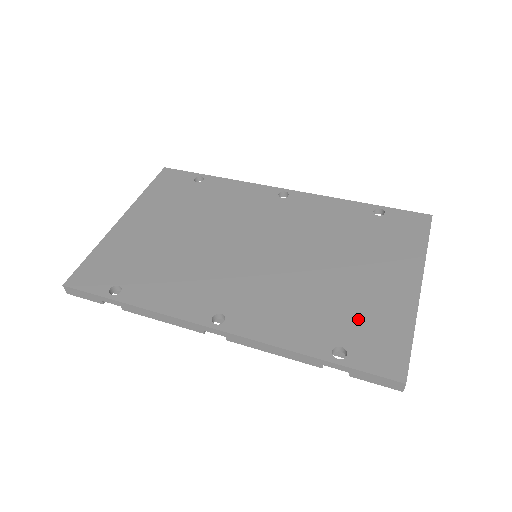
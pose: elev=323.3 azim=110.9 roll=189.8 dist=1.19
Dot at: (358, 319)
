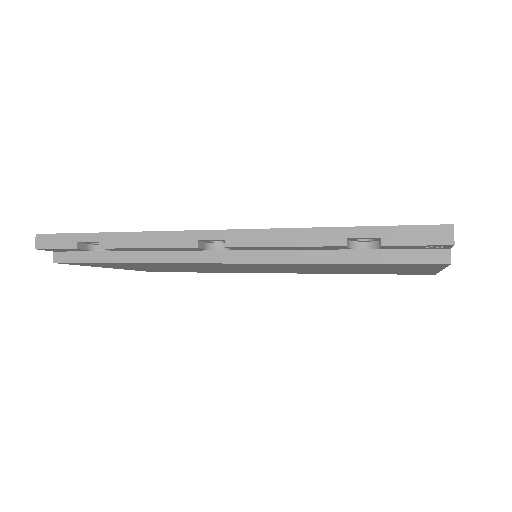
Dot at: occluded
